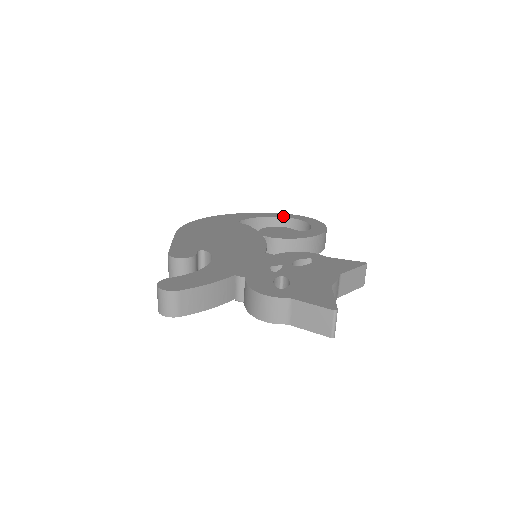
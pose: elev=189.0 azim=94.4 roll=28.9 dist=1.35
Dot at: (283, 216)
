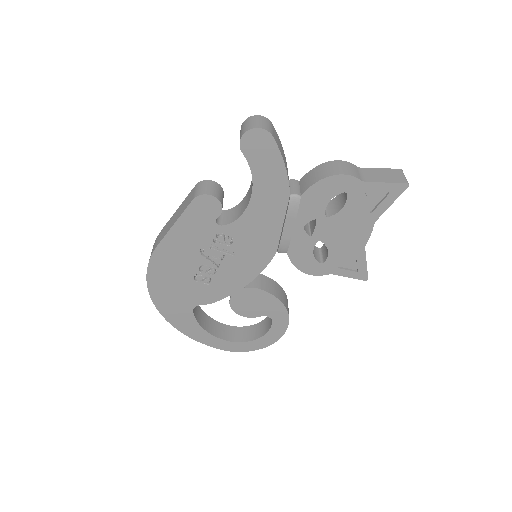
Dot at: (225, 326)
